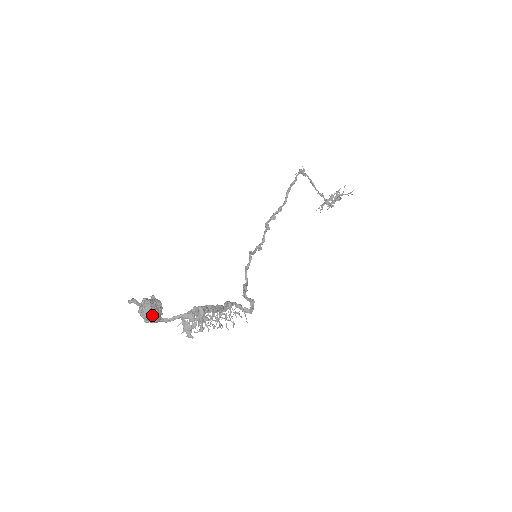
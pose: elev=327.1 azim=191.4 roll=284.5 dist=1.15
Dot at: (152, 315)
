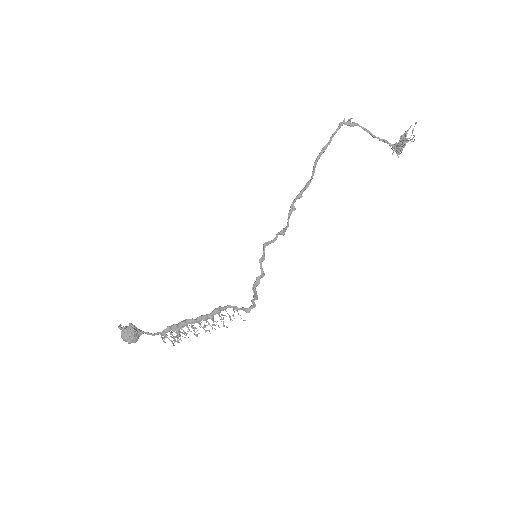
Dot at: (126, 340)
